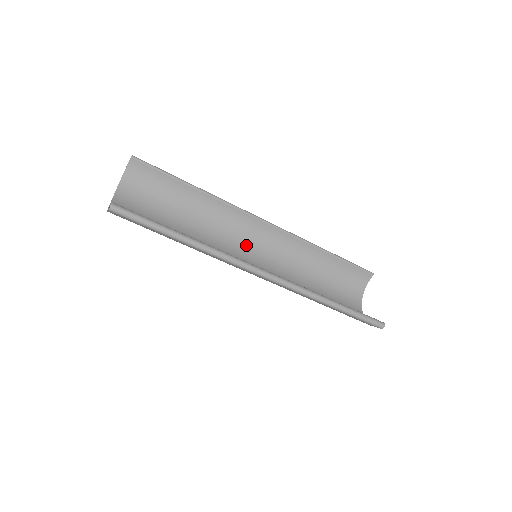
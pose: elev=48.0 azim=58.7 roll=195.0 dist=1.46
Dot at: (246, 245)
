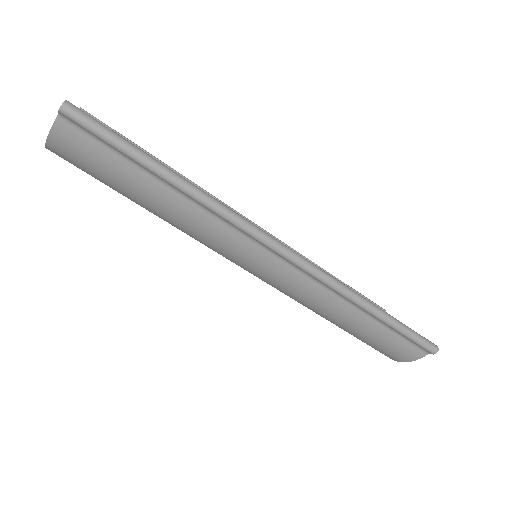
Dot at: occluded
